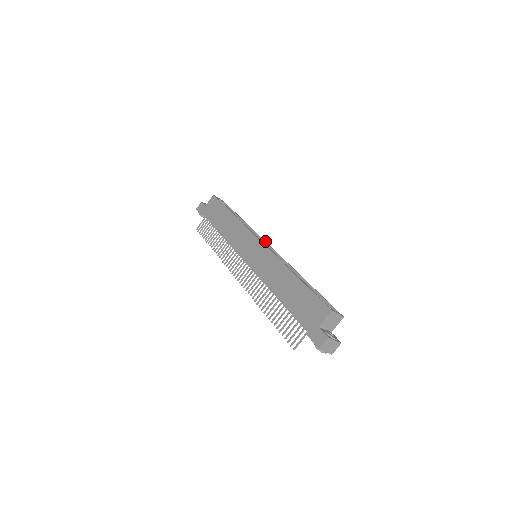
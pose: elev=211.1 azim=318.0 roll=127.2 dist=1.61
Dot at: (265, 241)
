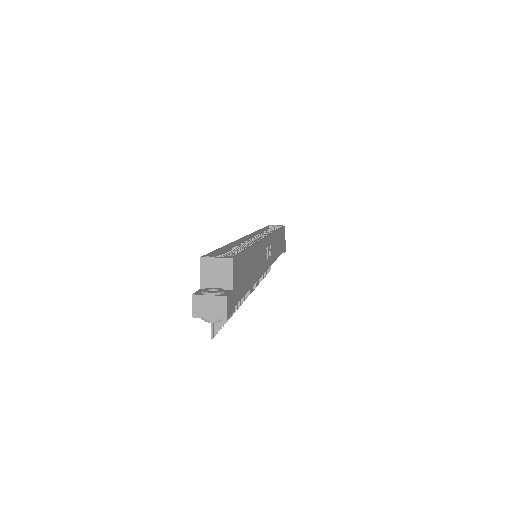
Dot at: occluded
